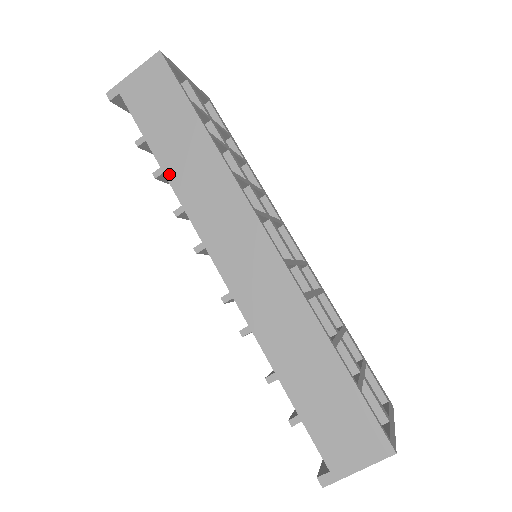
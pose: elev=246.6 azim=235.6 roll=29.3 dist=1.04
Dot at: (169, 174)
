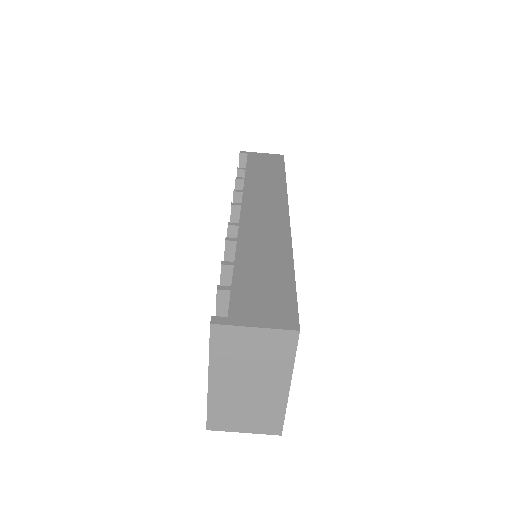
Dot at: (248, 177)
